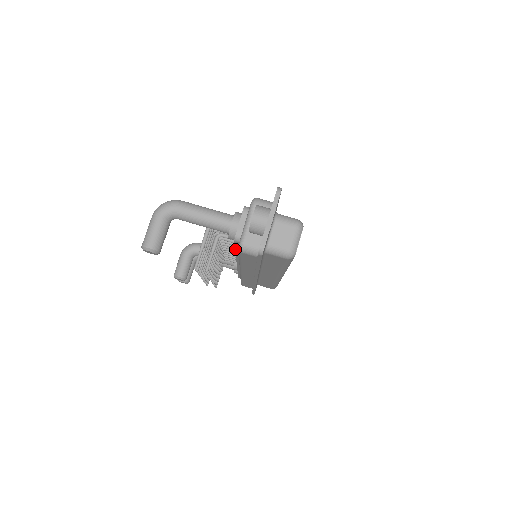
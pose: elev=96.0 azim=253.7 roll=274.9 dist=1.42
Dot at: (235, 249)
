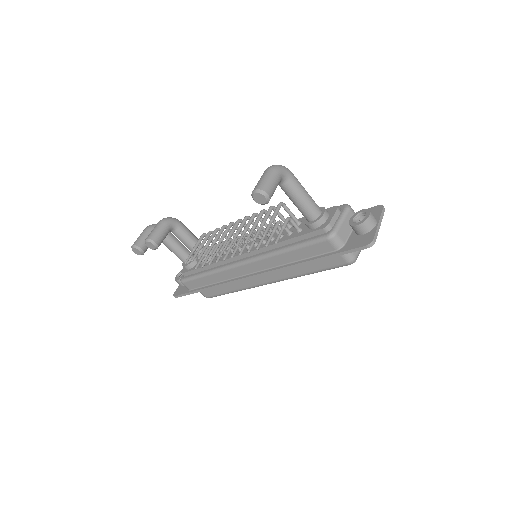
Dot at: (295, 237)
